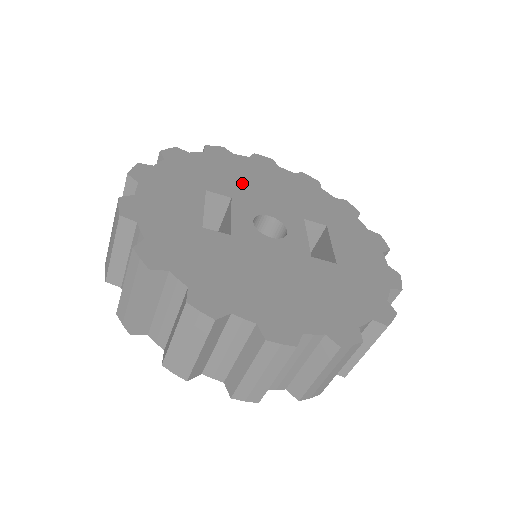
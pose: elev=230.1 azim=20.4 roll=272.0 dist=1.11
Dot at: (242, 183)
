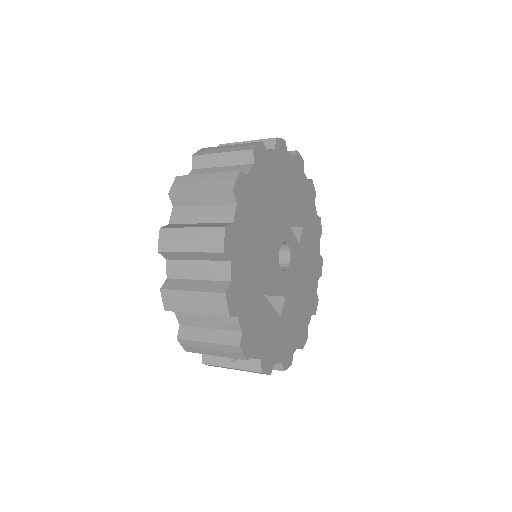
Dot at: (259, 247)
